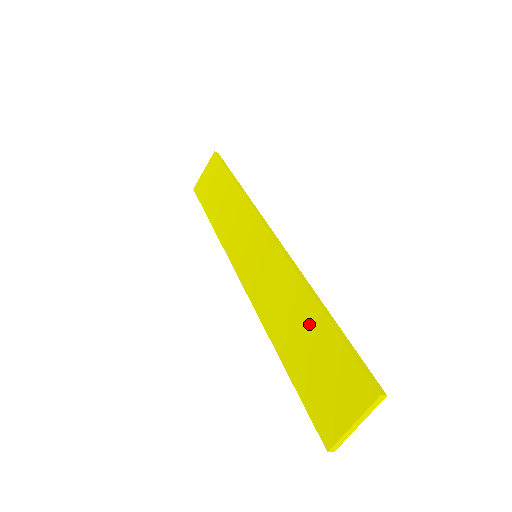
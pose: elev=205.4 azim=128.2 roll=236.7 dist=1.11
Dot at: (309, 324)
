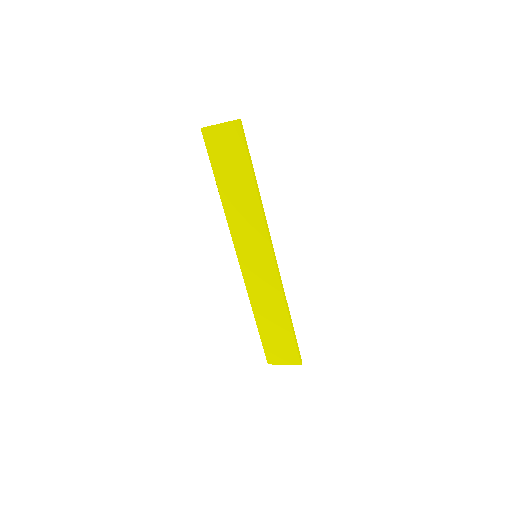
Dot at: (280, 321)
